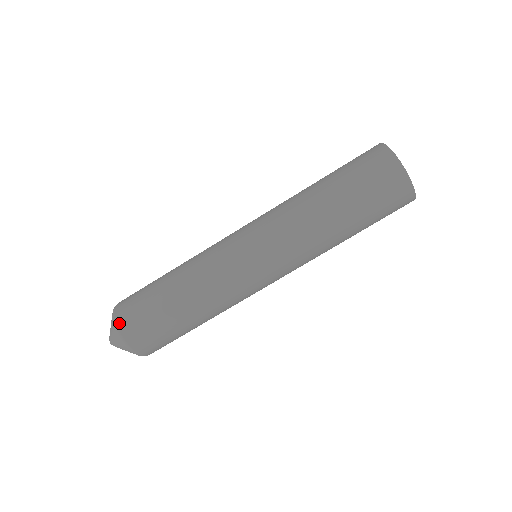
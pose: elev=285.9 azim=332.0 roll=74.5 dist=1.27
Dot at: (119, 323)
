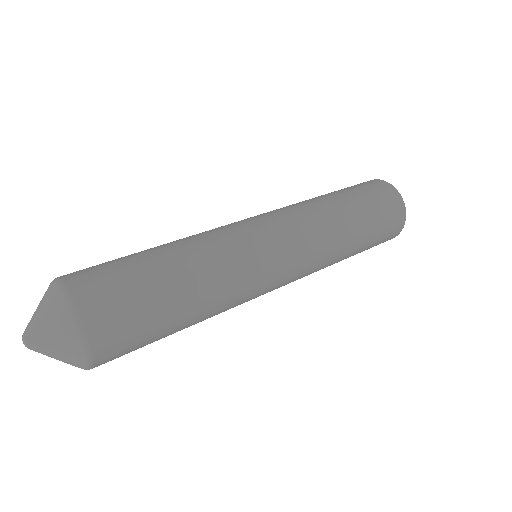
Dot at: (63, 276)
